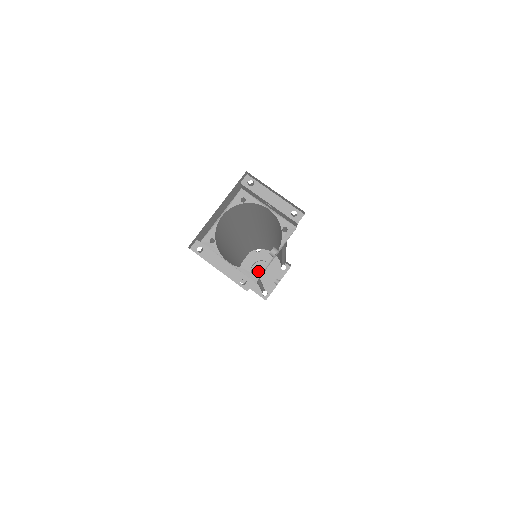
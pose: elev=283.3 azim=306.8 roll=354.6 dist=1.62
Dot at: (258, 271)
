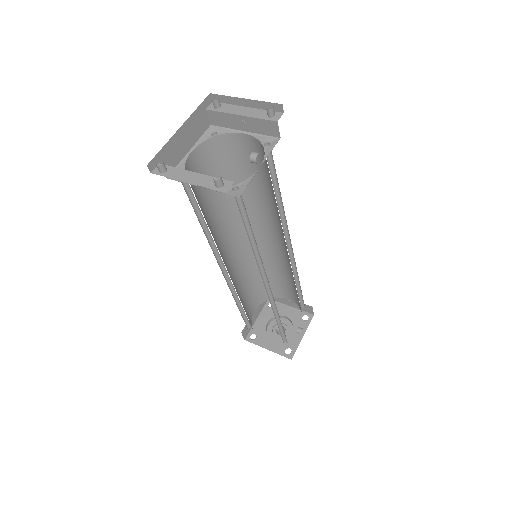
Dot at: (241, 186)
